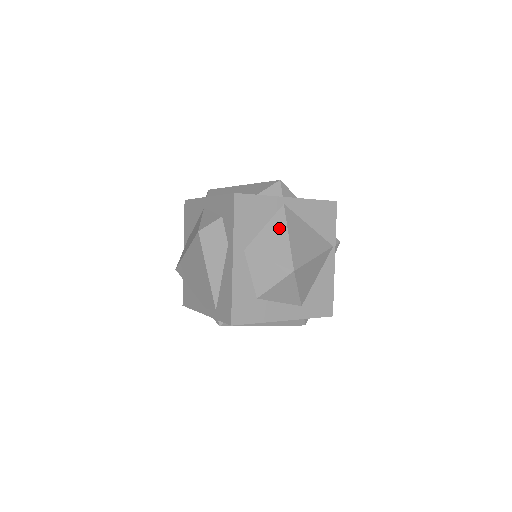
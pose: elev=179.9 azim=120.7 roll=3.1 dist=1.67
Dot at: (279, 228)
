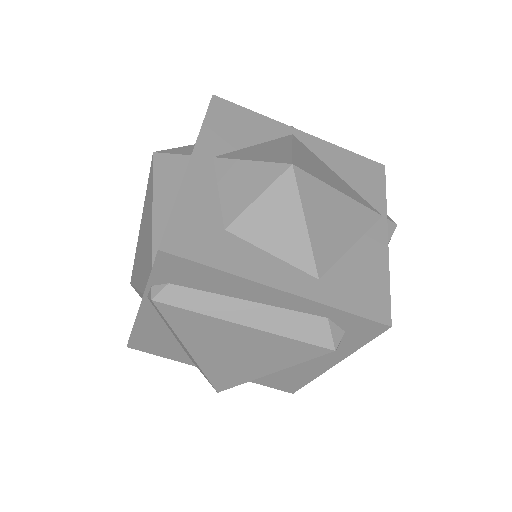
Dot at: (278, 144)
